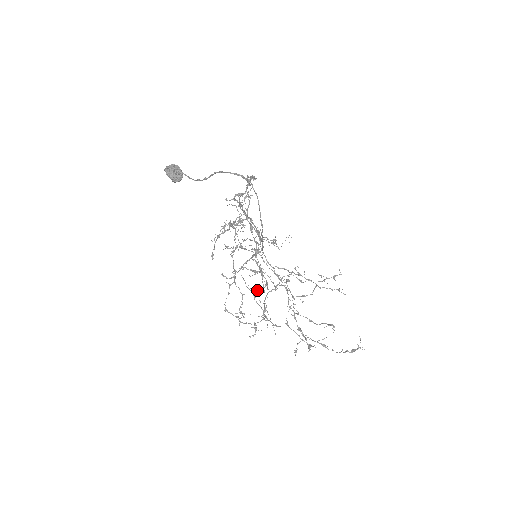
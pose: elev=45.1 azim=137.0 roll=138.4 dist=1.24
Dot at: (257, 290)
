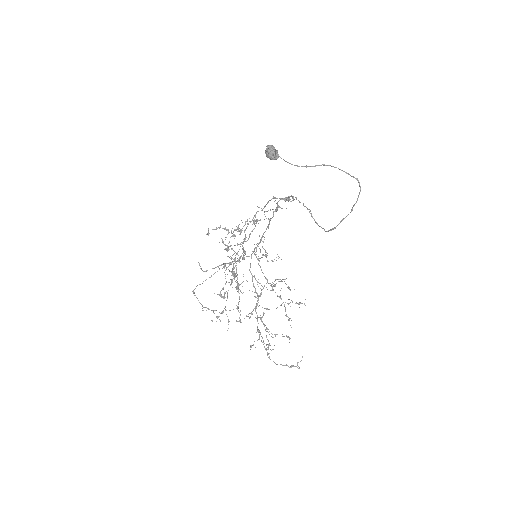
Dot at: occluded
